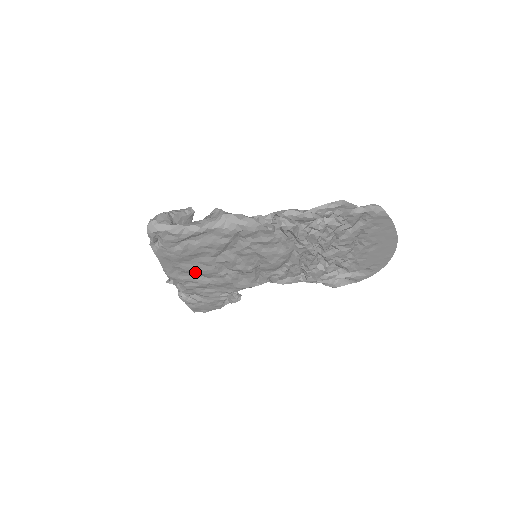
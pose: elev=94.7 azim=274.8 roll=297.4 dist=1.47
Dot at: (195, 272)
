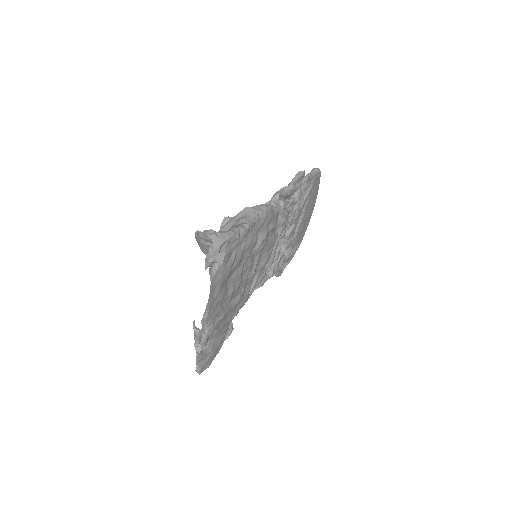
Dot at: (227, 296)
